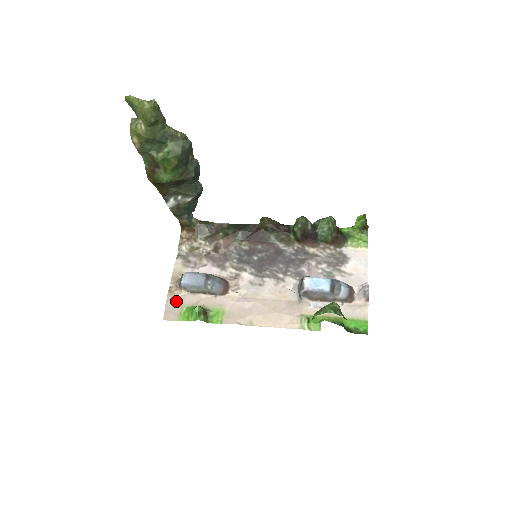
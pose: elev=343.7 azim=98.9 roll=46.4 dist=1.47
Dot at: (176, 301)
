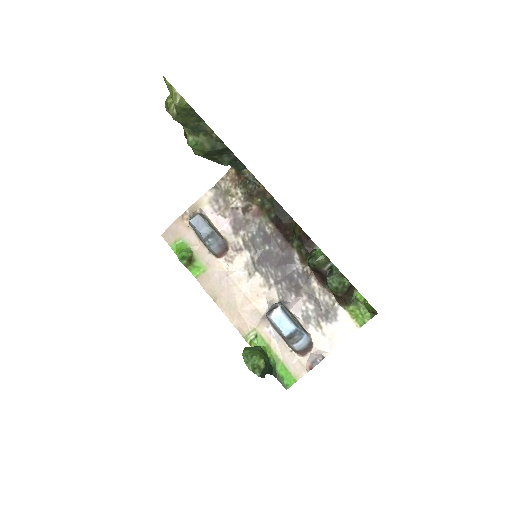
Dot at: (180, 229)
